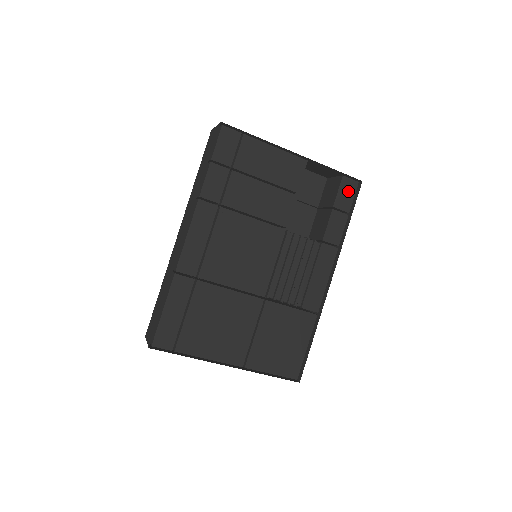
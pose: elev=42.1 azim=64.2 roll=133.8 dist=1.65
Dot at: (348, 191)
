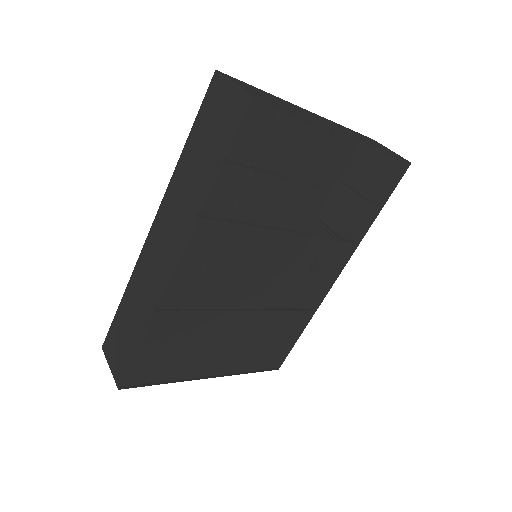
Dot at: (391, 177)
